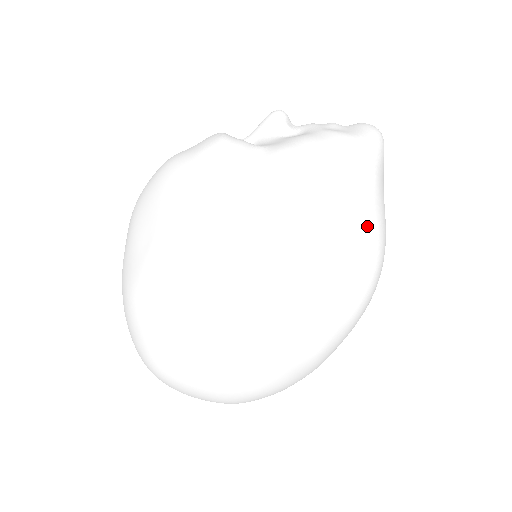
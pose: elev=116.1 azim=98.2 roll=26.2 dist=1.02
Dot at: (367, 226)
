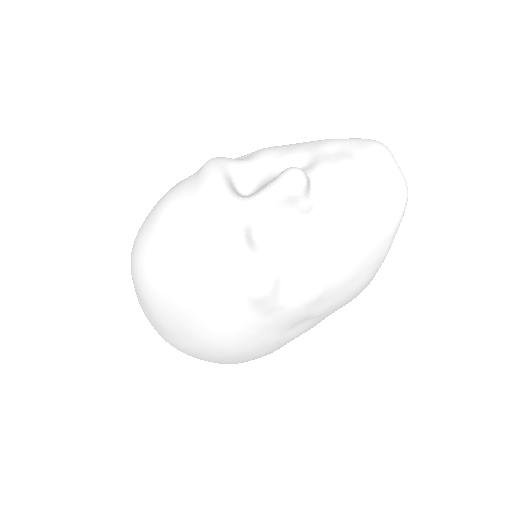
Dot at: occluded
